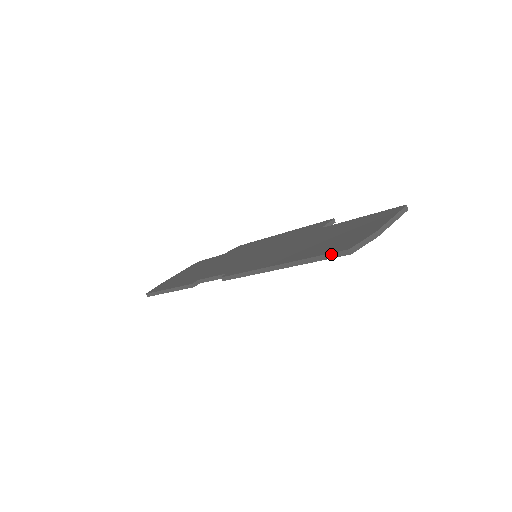
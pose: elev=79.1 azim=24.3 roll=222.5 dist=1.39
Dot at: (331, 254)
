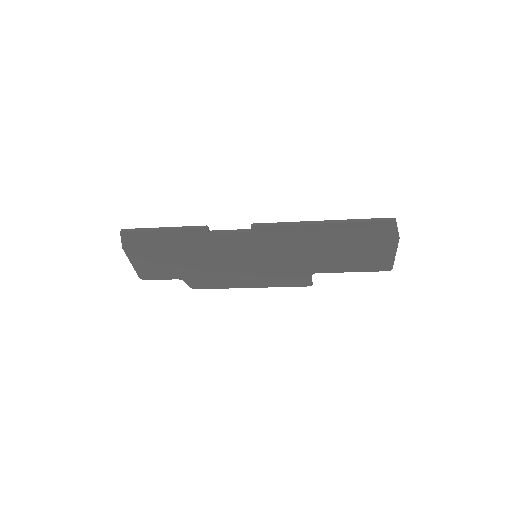
Dot at: (379, 219)
